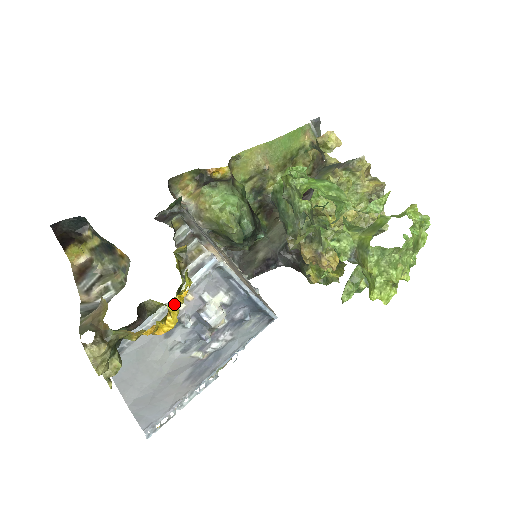
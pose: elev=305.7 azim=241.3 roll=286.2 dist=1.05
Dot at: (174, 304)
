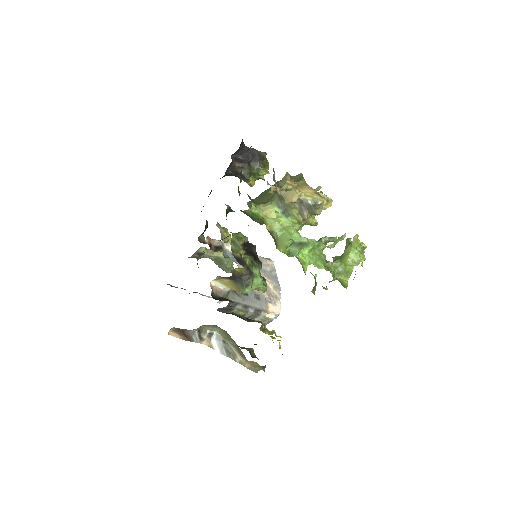
Dot at: (279, 344)
